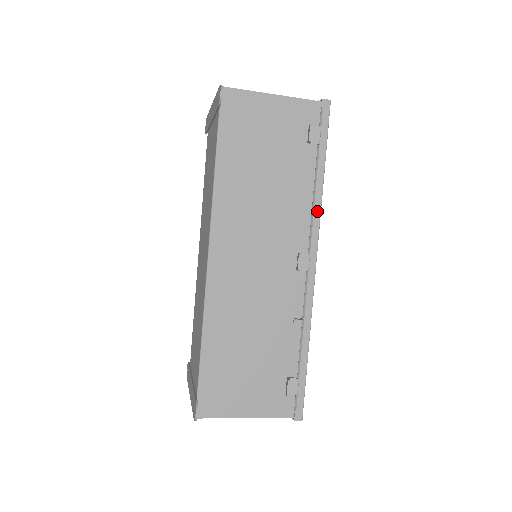
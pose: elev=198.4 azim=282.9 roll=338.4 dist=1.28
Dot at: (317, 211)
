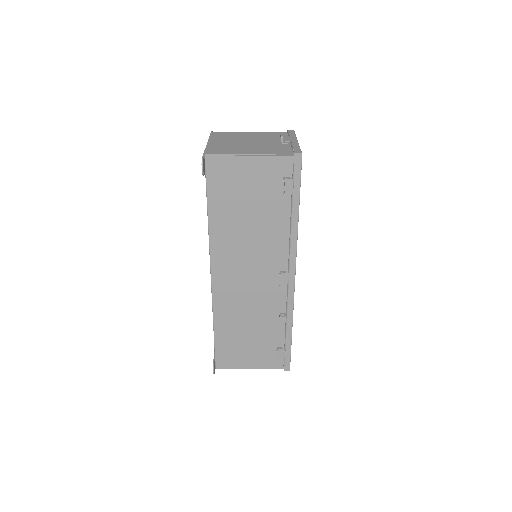
Dot at: (294, 242)
